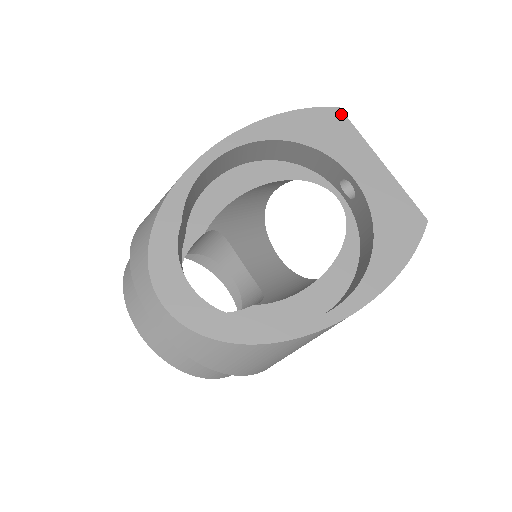
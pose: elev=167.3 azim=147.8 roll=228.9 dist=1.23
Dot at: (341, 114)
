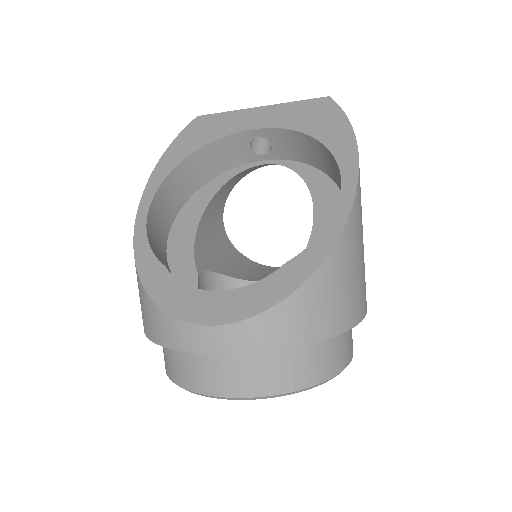
Dot at: (203, 117)
